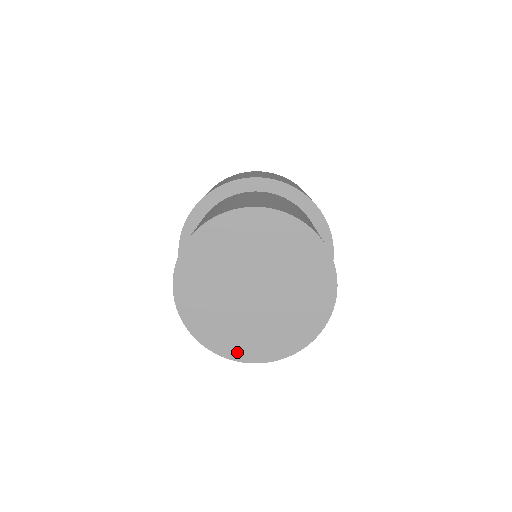
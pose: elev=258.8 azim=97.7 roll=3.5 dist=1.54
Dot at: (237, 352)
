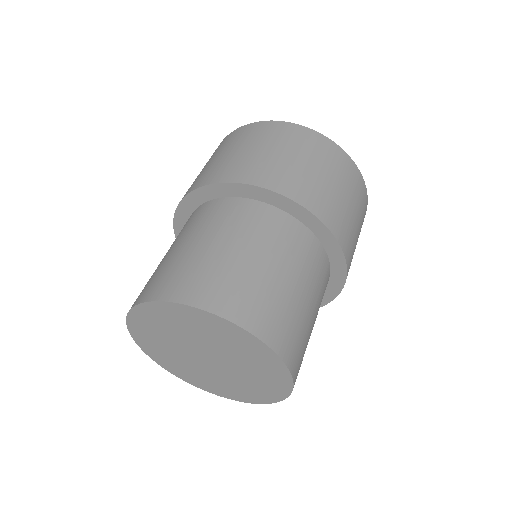
Dot at: (252, 399)
